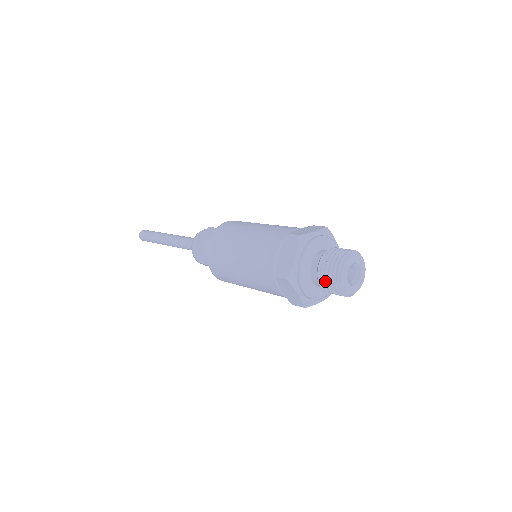
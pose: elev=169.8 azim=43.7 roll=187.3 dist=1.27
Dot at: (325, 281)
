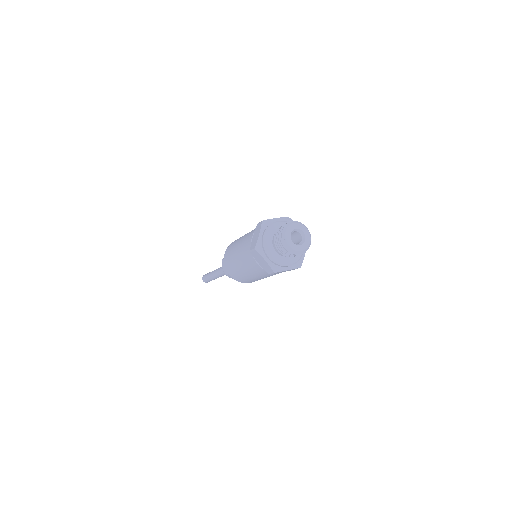
Dot at: (278, 244)
